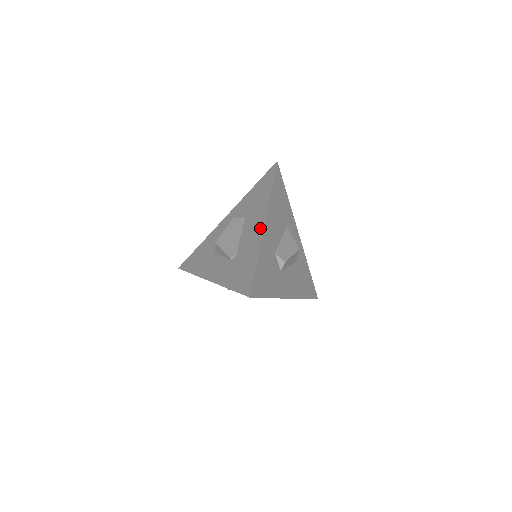
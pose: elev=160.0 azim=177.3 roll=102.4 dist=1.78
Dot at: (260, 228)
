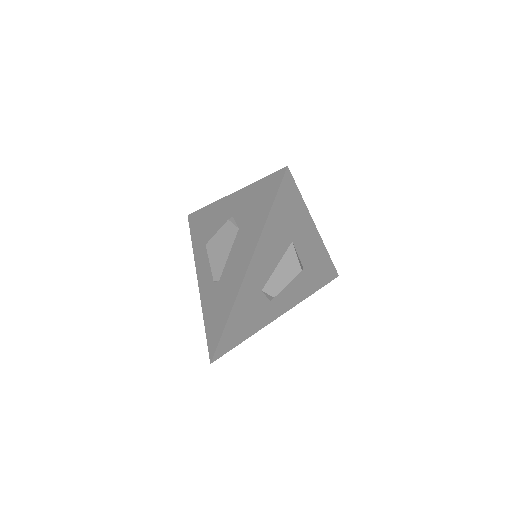
Dot at: (241, 274)
